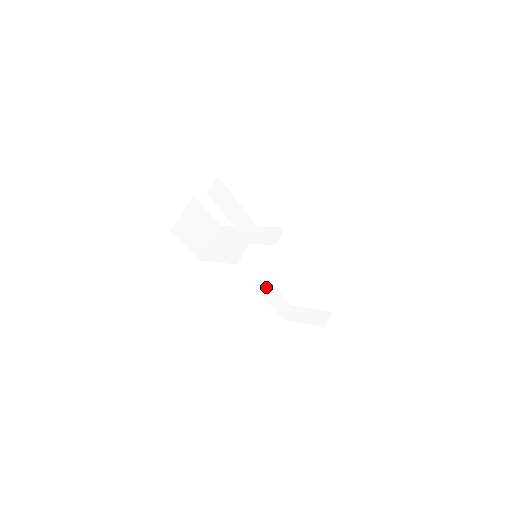
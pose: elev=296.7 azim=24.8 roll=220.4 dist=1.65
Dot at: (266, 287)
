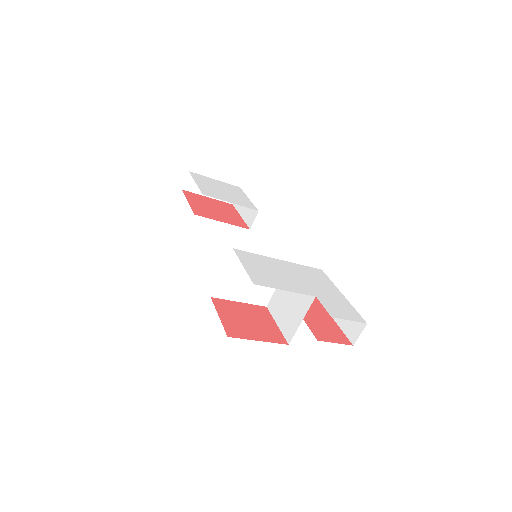
Dot at: occluded
